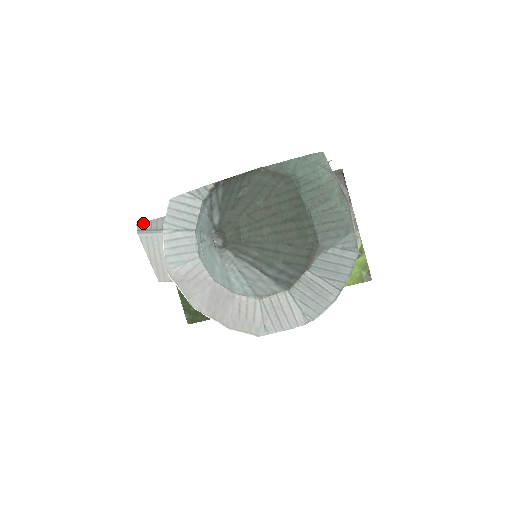
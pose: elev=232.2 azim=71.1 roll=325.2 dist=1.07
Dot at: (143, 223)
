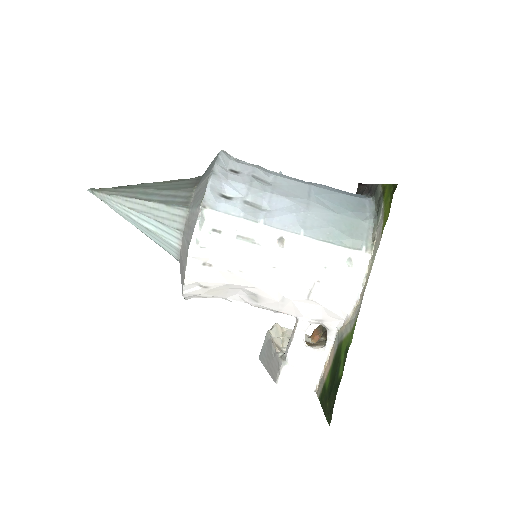
Dot at: occluded
